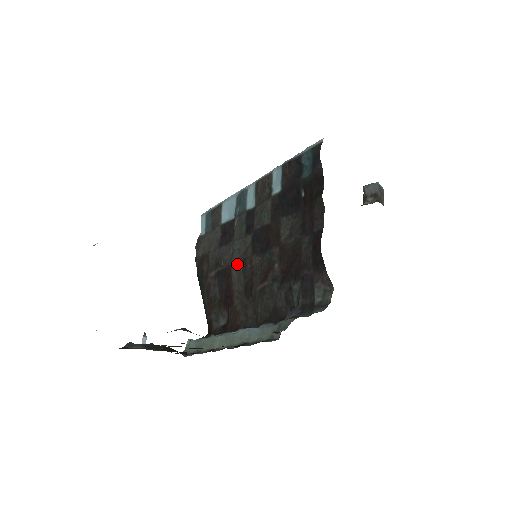
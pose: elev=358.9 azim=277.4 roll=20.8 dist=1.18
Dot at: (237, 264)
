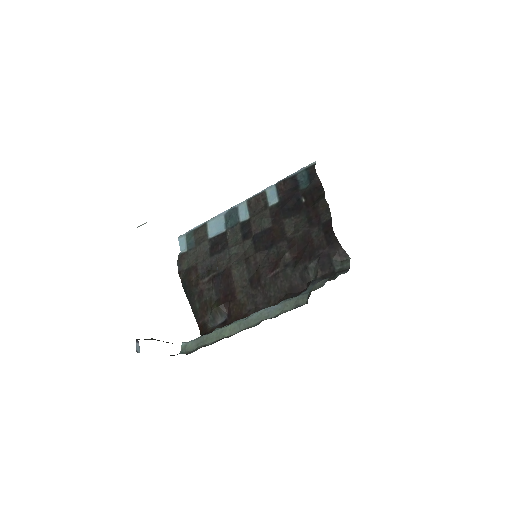
Dot at: (238, 264)
